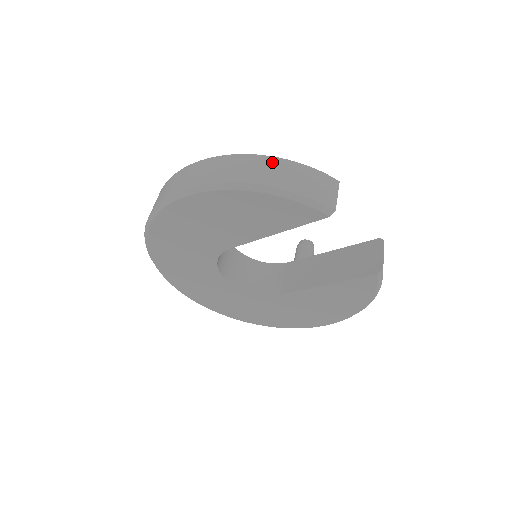
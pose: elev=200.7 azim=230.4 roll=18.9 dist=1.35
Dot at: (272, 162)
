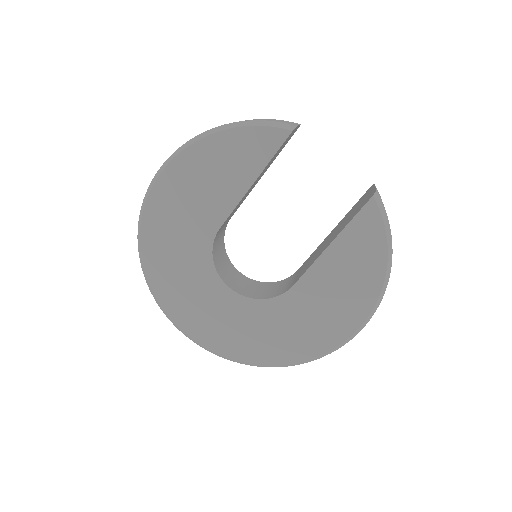
Dot at: occluded
